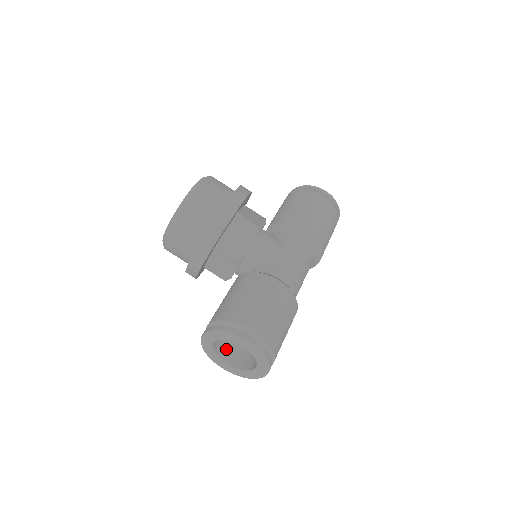
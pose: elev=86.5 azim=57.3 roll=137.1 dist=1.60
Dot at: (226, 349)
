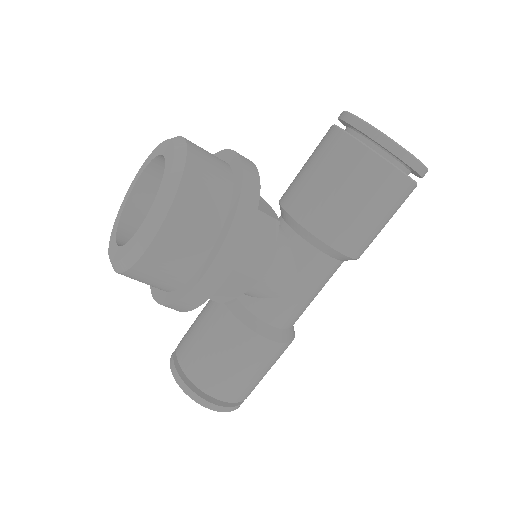
Dot at: occluded
